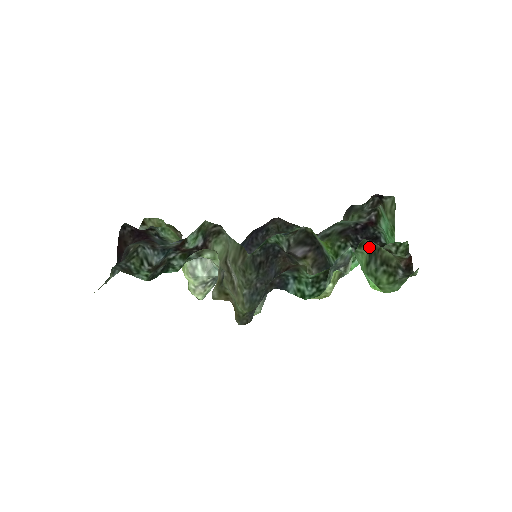
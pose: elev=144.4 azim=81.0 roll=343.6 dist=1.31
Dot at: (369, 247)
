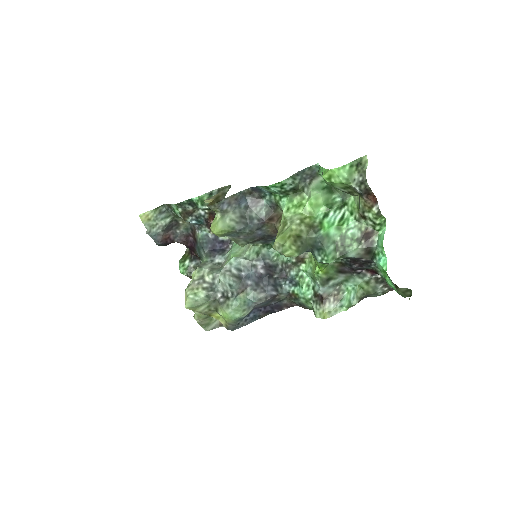
Dot at: occluded
